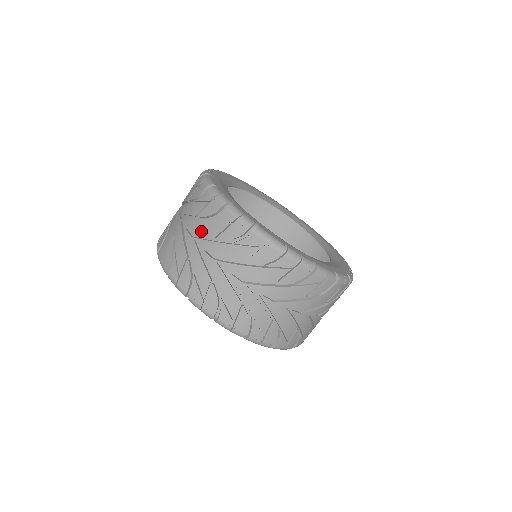
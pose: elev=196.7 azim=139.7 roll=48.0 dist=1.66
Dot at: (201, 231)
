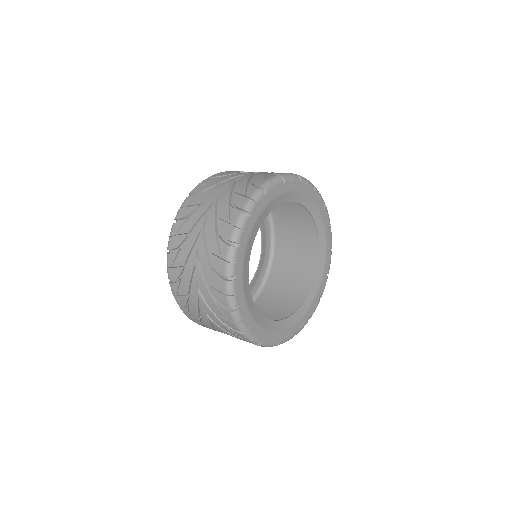
Dot at: (202, 267)
